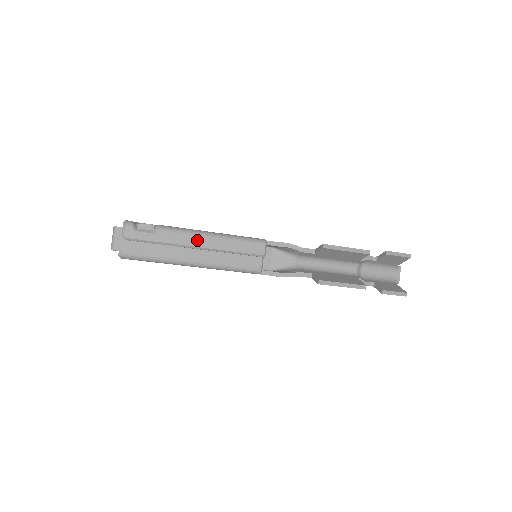
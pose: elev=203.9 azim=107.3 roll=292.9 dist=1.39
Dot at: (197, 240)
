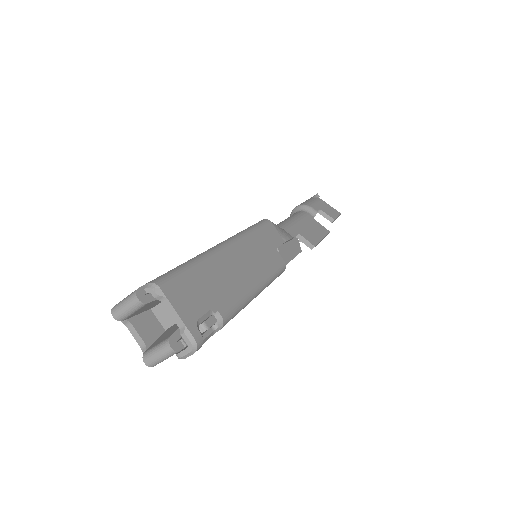
Dot at: occluded
